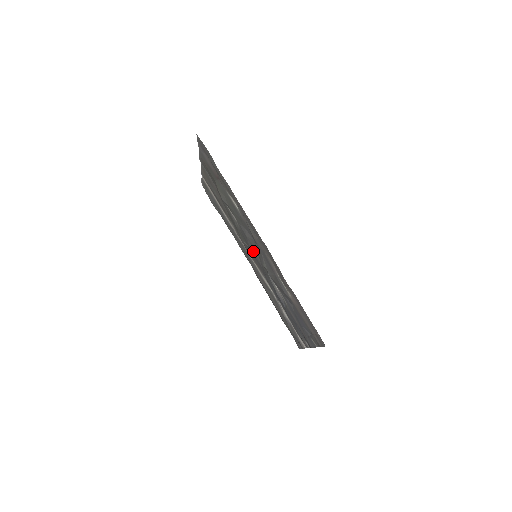
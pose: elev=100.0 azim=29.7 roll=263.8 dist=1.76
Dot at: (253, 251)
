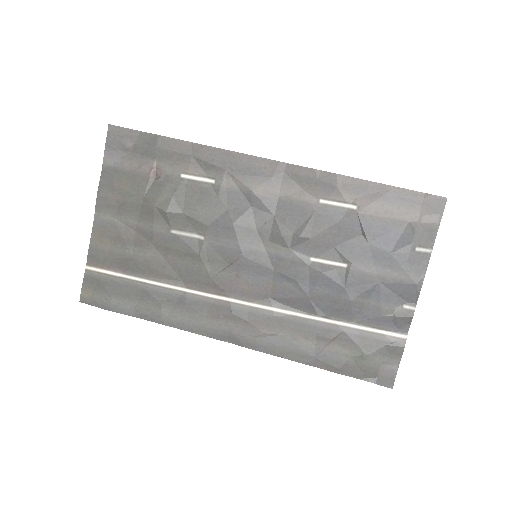
Dot at: (249, 250)
